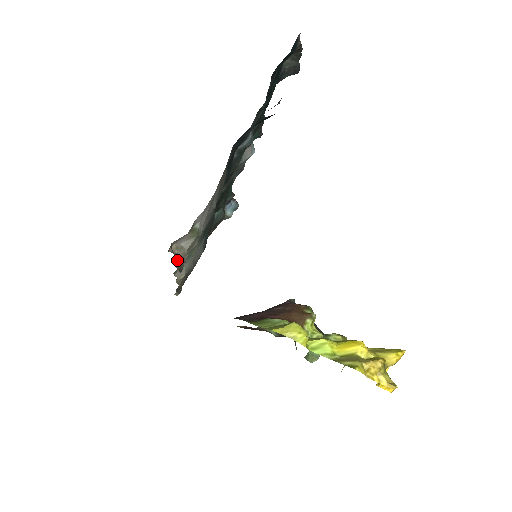
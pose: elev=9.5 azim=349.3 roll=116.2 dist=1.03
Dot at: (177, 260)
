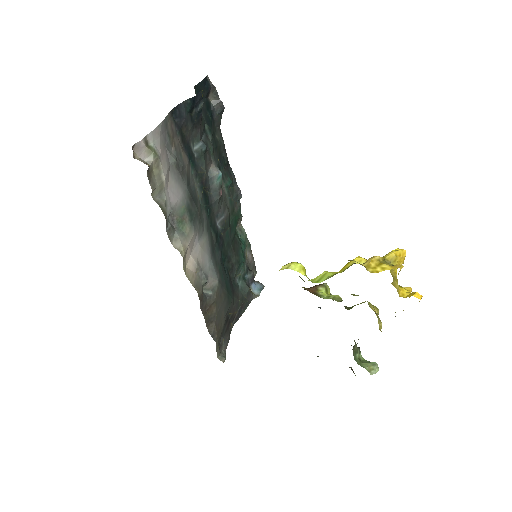
Dot at: (156, 198)
